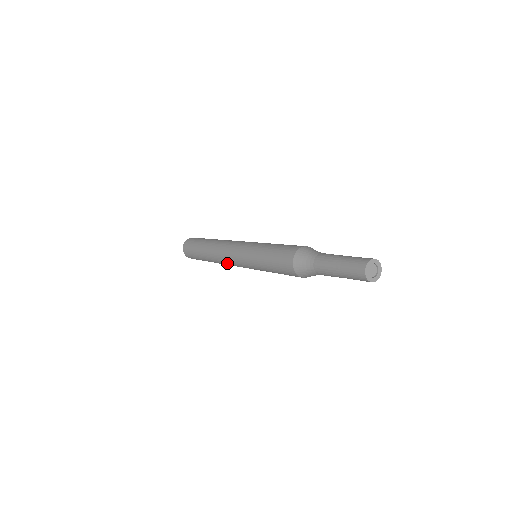
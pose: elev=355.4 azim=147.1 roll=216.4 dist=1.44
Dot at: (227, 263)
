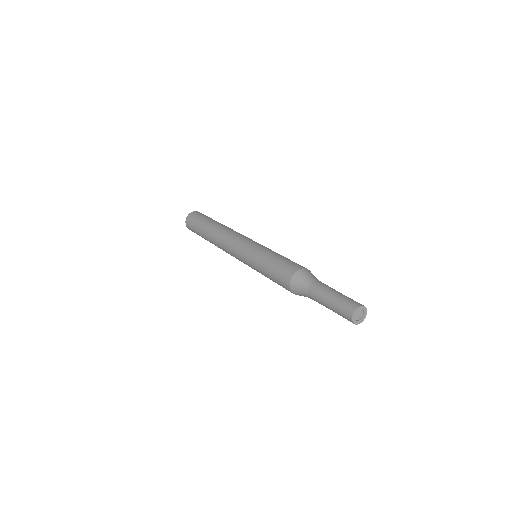
Dot at: occluded
